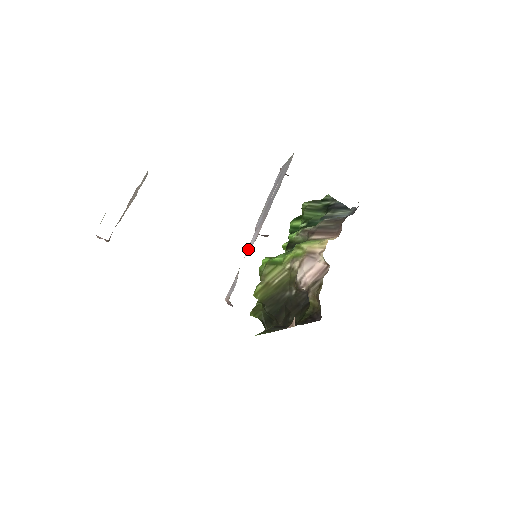
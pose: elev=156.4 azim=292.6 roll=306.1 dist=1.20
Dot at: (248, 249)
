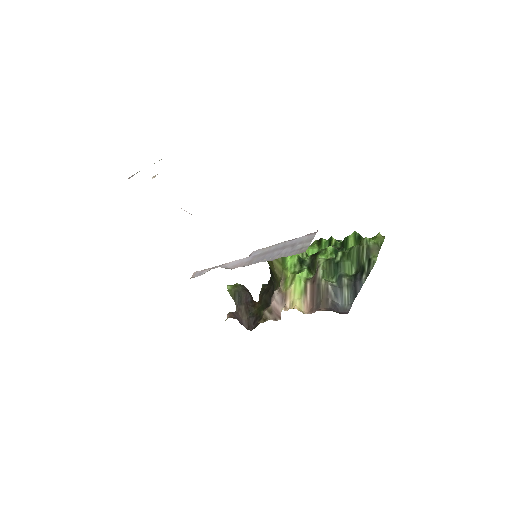
Dot at: (228, 263)
